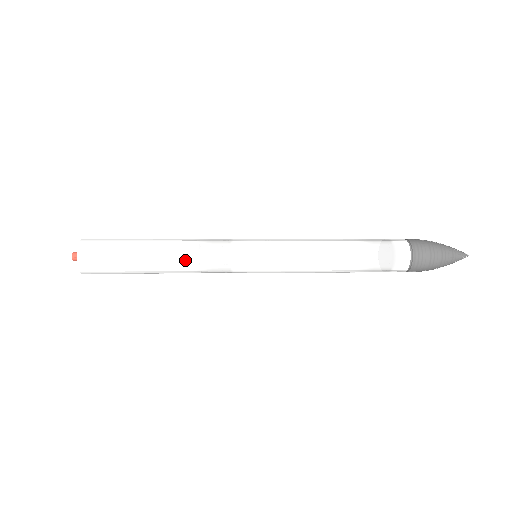
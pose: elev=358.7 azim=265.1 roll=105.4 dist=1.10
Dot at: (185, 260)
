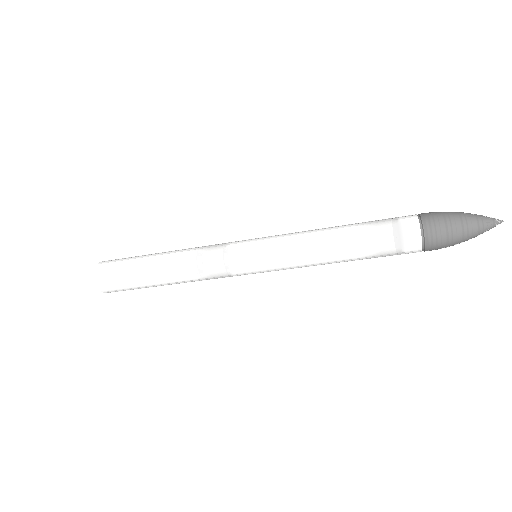
Dot at: (185, 271)
